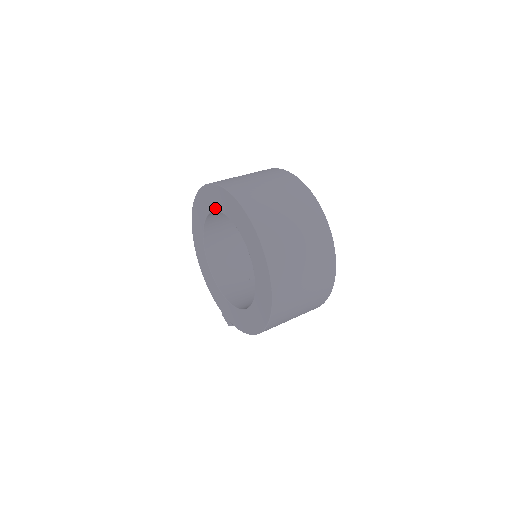
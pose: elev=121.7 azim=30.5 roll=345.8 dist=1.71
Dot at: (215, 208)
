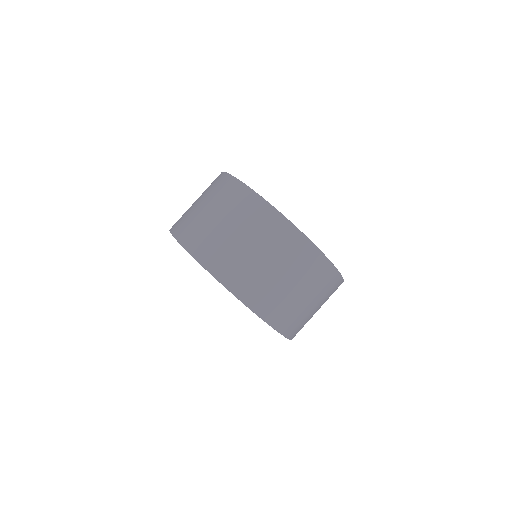
Dot at: occluded
